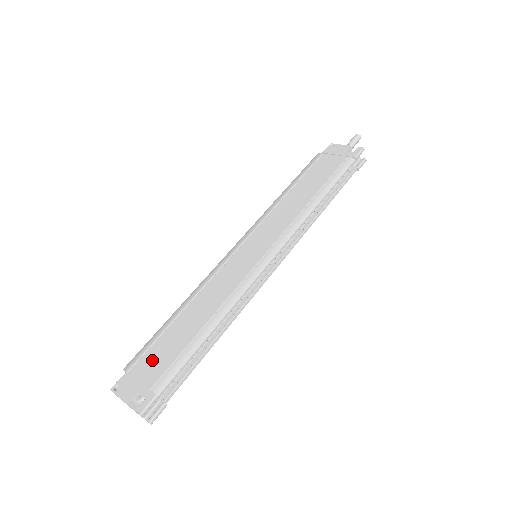
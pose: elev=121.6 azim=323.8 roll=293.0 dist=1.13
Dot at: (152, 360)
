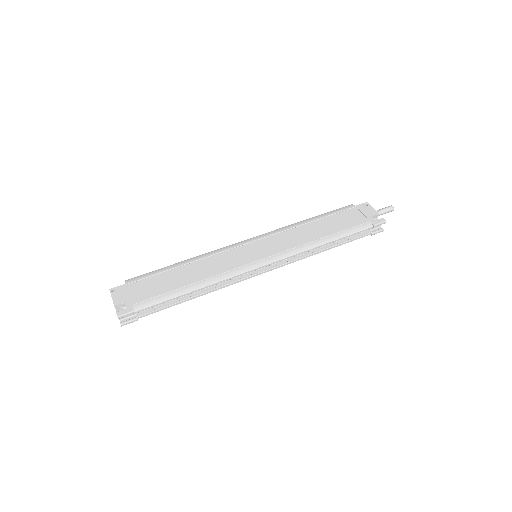
Dot at: (145, 286)
